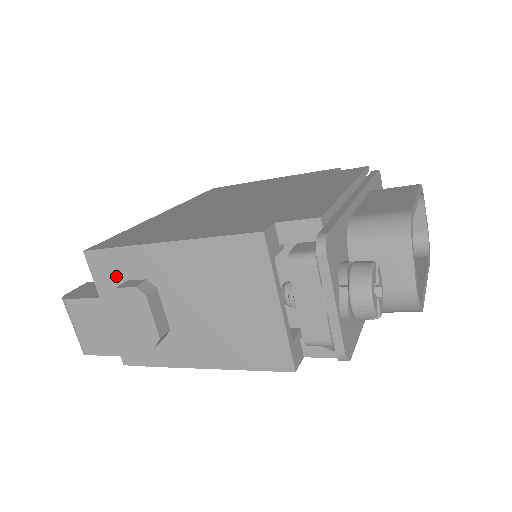
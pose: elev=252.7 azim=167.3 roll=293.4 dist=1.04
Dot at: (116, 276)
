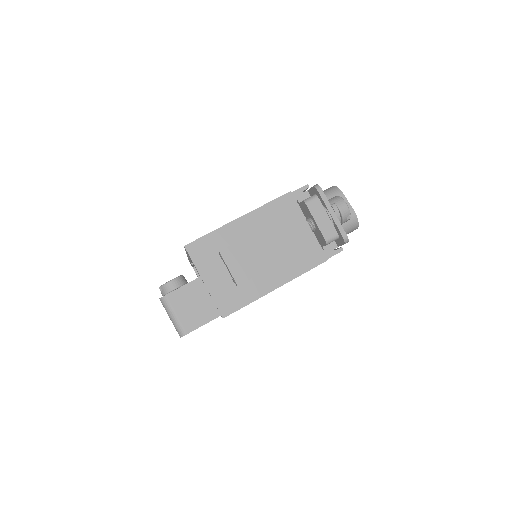
Dot at: (210, 253)
